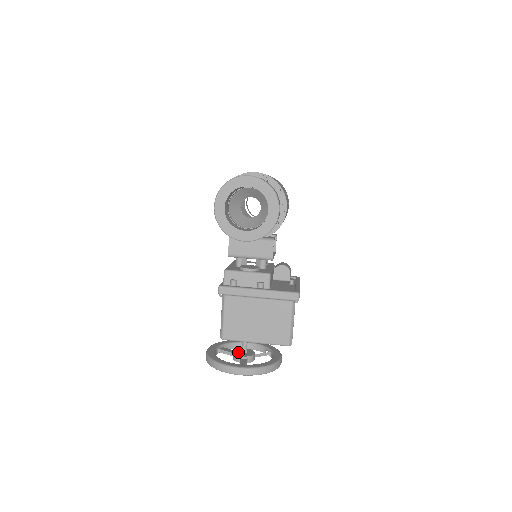
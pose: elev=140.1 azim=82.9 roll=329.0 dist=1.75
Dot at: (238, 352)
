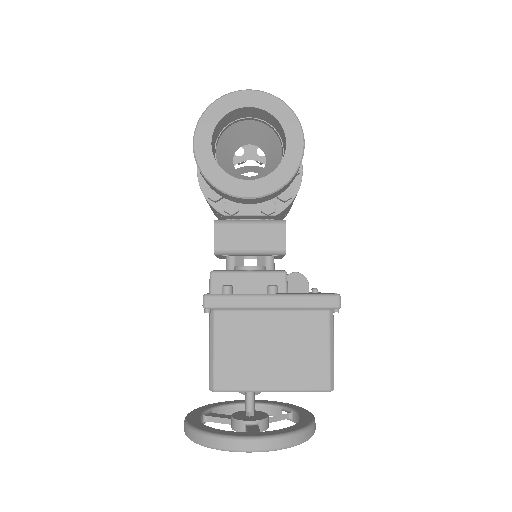
Dot at: (240, 415)
